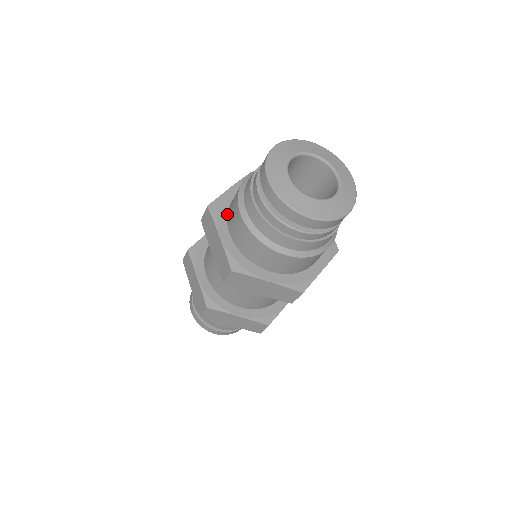
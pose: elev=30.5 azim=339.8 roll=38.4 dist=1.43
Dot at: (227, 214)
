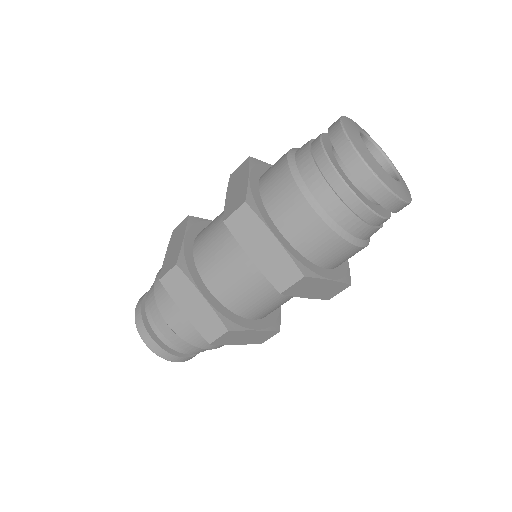
Dot at: occluded
